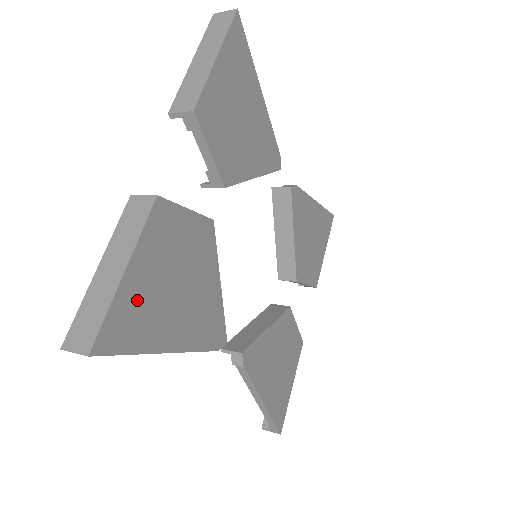
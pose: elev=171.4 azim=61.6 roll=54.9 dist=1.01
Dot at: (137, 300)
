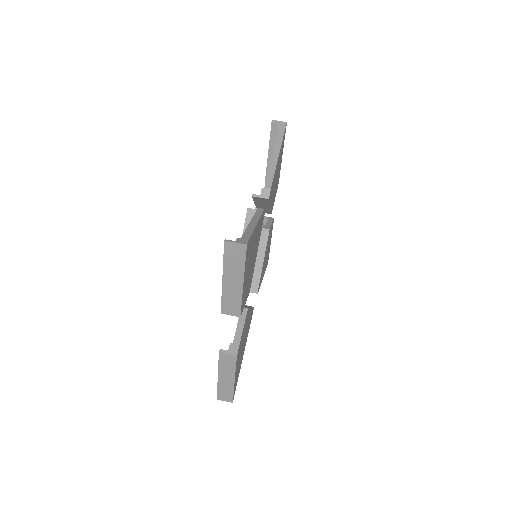
Dot at: (237, 374)
